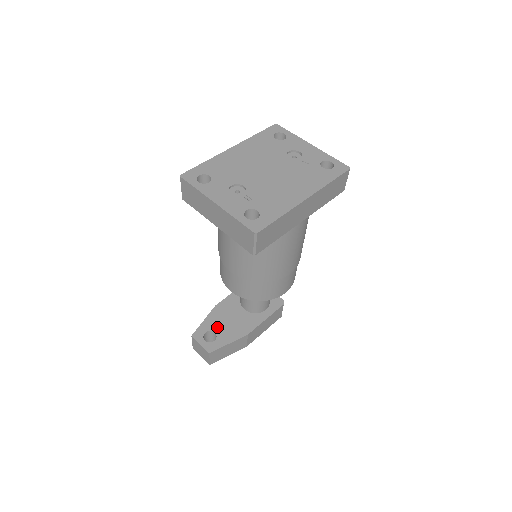
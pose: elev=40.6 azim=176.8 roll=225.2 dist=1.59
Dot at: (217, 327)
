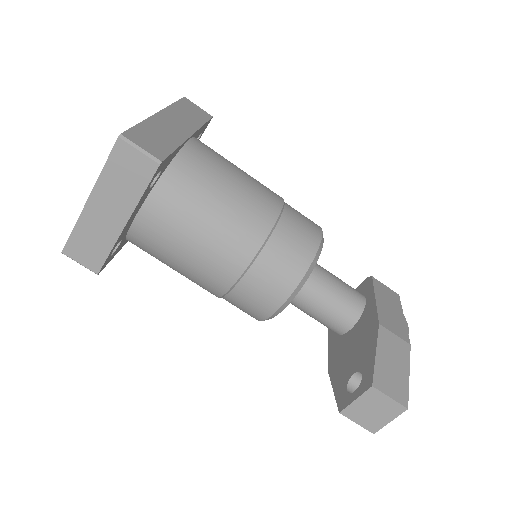
Dot at: (349, 370)
